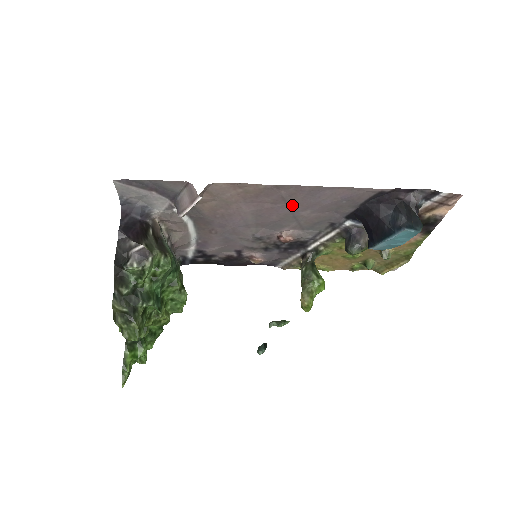
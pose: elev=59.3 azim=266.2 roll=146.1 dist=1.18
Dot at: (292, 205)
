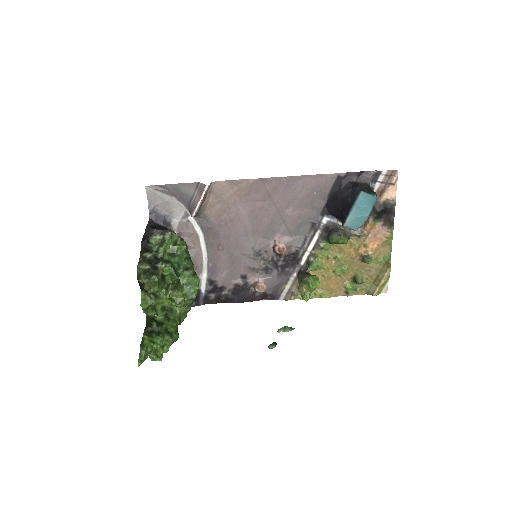
Dot at: (277, 202)
